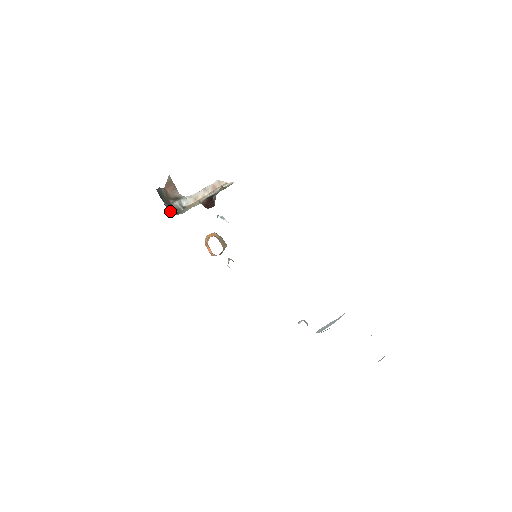
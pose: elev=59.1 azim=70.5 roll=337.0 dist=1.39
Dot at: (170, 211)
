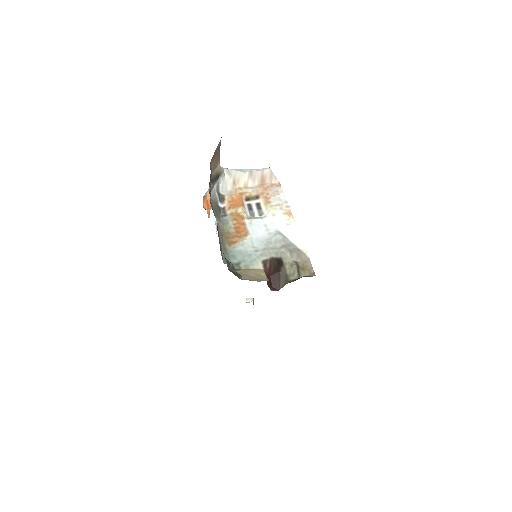
Dot at: (220, 249)
